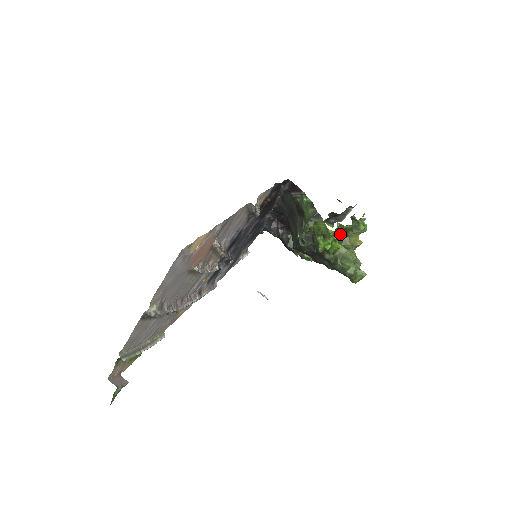
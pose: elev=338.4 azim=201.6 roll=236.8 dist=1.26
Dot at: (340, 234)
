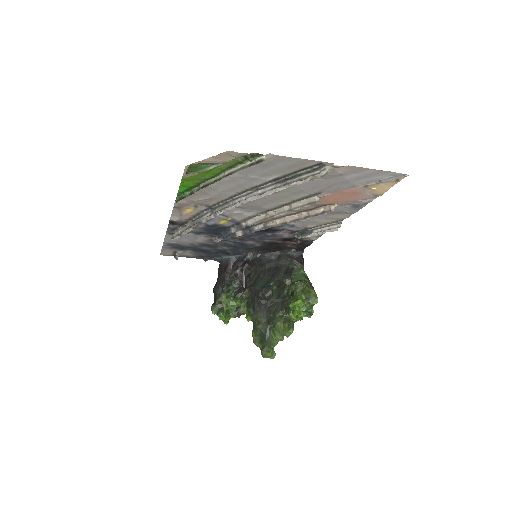
Dot at: (306, 312)
